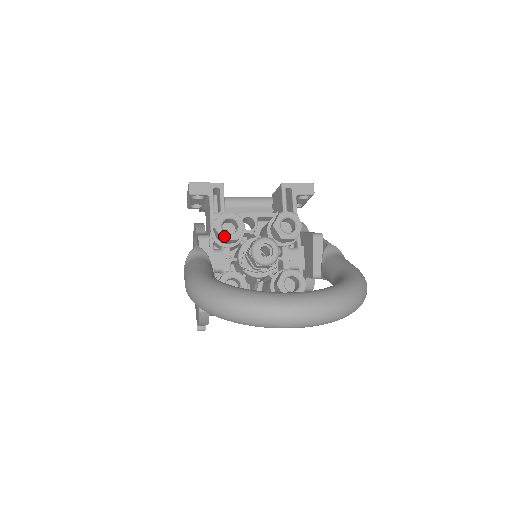
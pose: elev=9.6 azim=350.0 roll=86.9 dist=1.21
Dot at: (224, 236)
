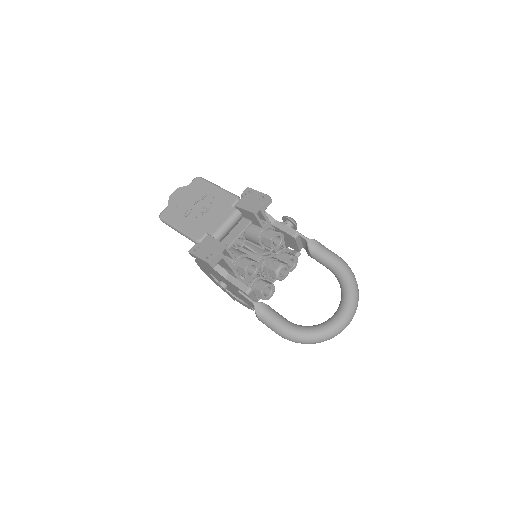
Dot at: (253, 277)
